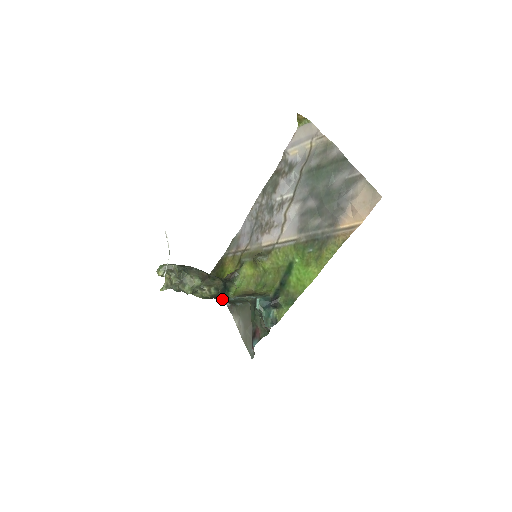
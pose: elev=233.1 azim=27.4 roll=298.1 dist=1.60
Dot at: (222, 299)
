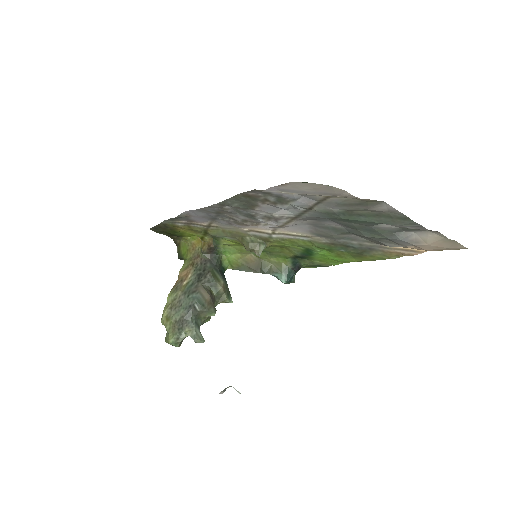
Dot at: occluded
